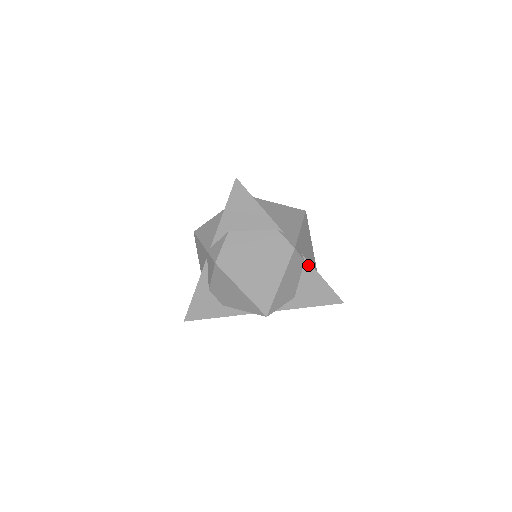
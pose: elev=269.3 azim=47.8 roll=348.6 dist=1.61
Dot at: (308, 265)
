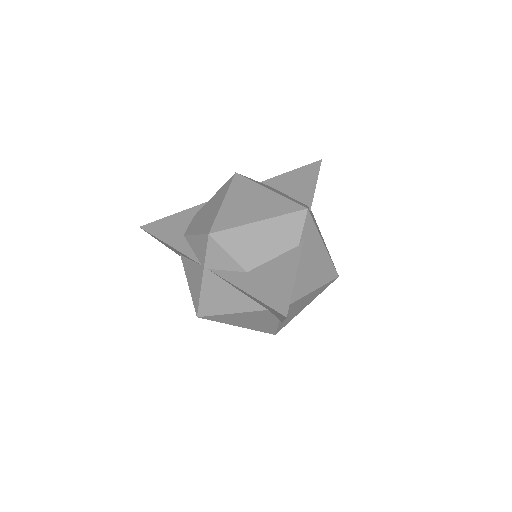
Dot at: (298, 251)
